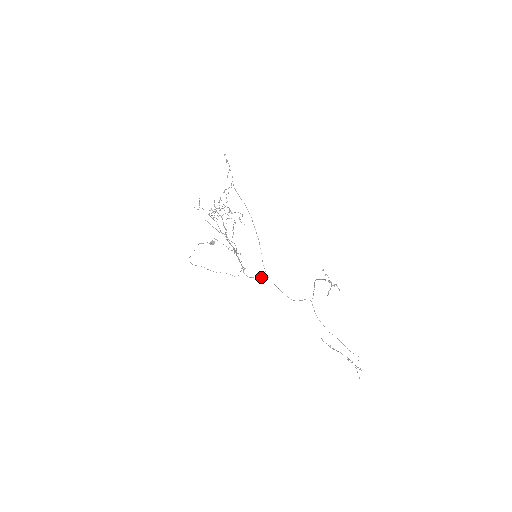
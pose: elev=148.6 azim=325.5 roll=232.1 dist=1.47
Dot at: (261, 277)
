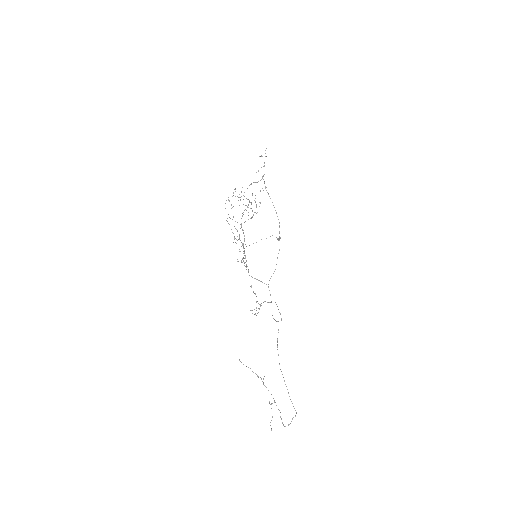
Dot at: occluded
